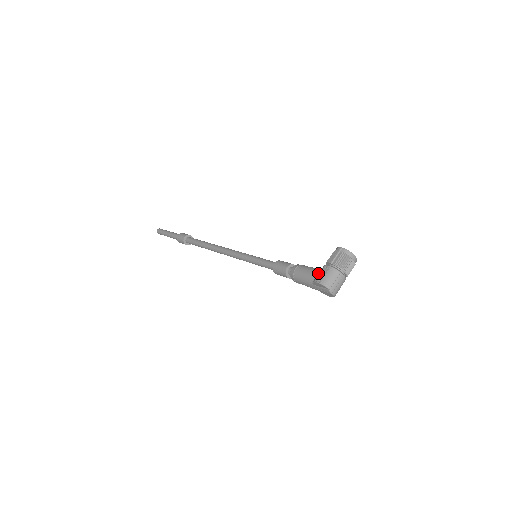
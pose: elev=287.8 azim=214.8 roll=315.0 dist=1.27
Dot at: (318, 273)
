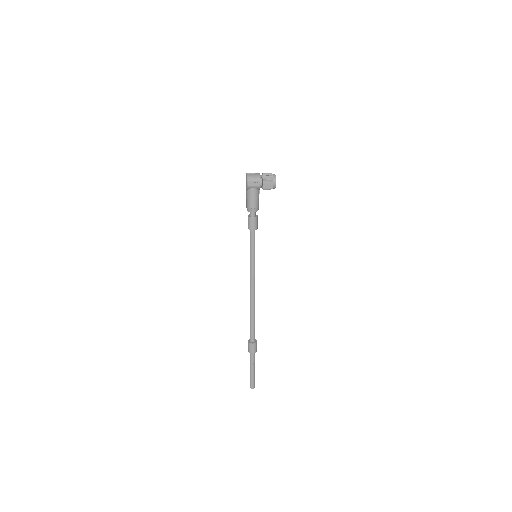
Dot at: occluded
